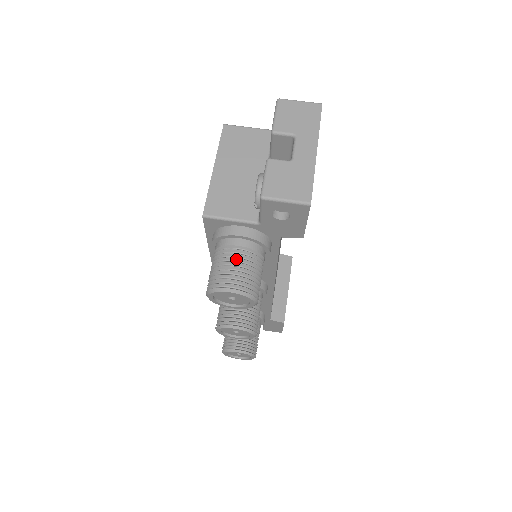
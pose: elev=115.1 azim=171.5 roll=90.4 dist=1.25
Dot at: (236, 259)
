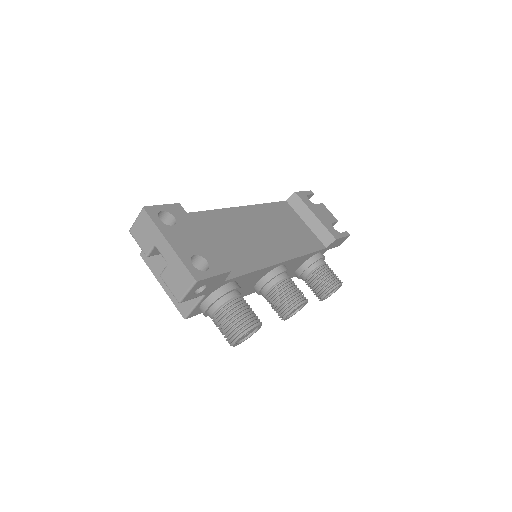
Dot at: (220, 321)
